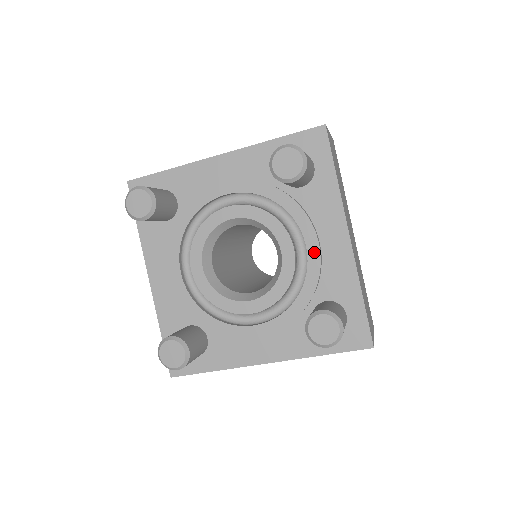
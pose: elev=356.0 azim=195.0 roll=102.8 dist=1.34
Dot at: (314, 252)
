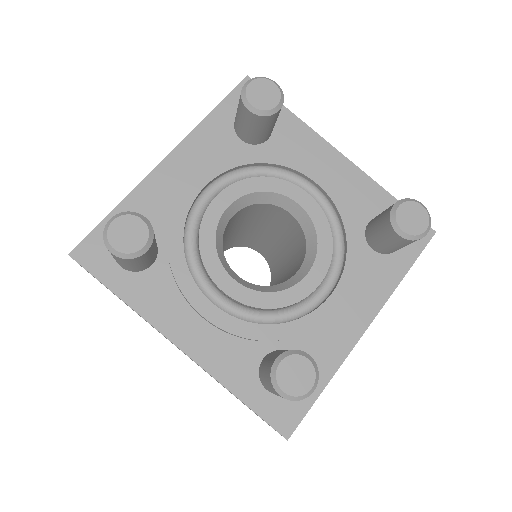
Dot at: (332, 306)
